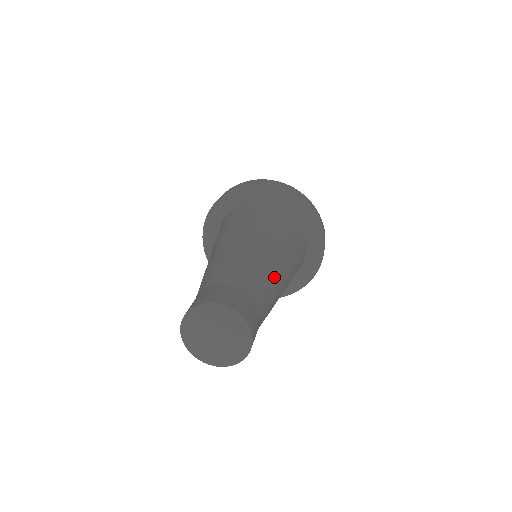
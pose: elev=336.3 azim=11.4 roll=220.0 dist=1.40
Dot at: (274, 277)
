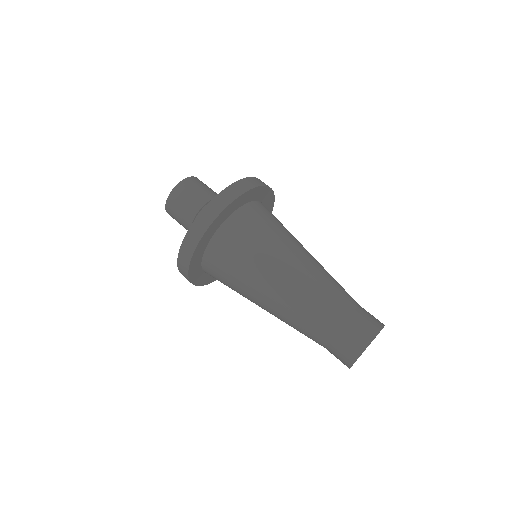
Dot at: (320, 278)
